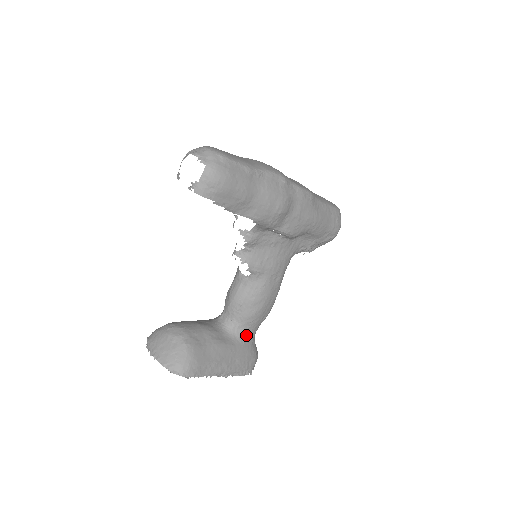
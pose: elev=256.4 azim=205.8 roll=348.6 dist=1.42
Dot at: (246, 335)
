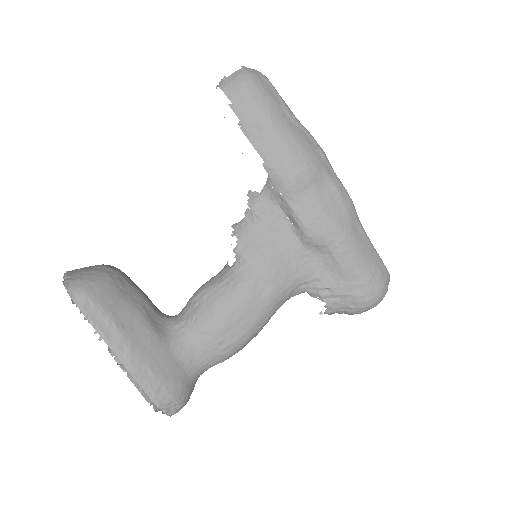
Dot at: (185, 349)
